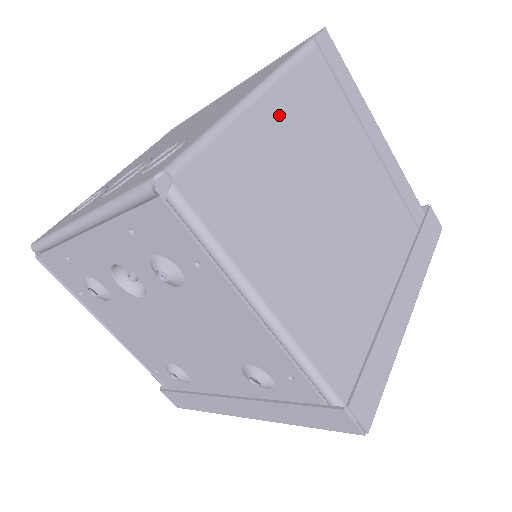
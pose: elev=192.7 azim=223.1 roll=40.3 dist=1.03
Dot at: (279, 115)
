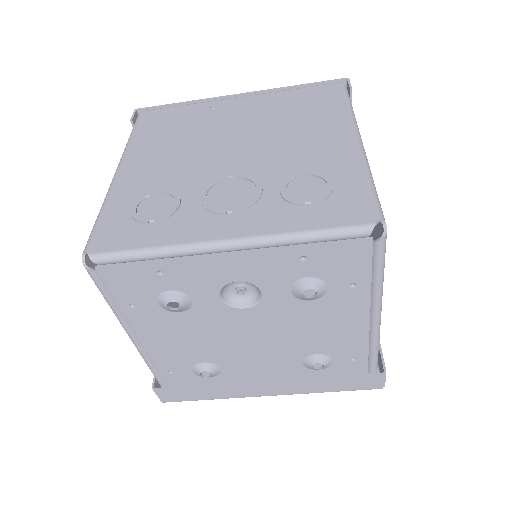
Dot at: occluded
